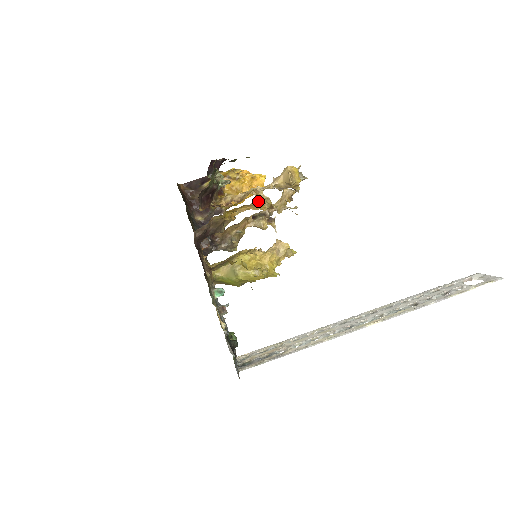
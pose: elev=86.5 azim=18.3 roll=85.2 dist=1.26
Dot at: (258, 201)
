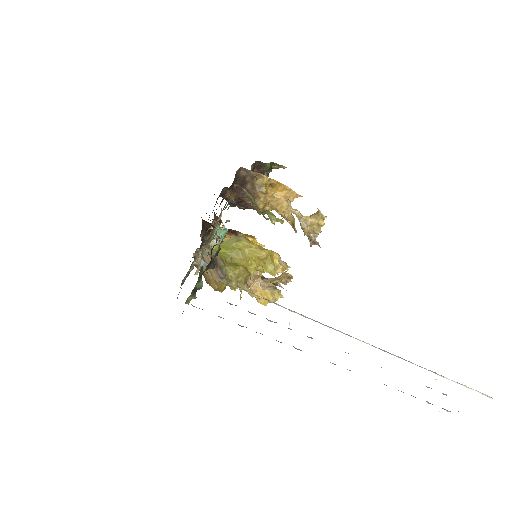
Dot at: (289, 208)
